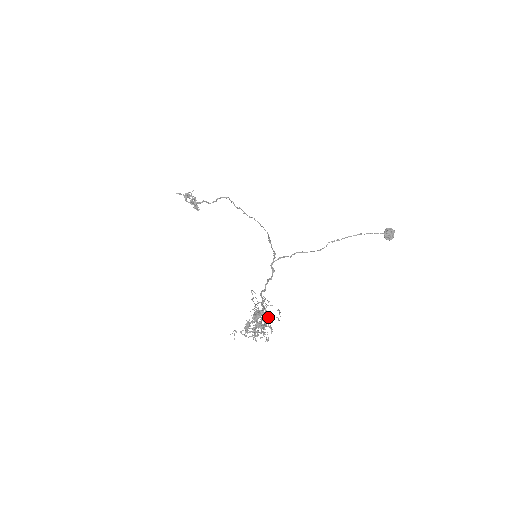
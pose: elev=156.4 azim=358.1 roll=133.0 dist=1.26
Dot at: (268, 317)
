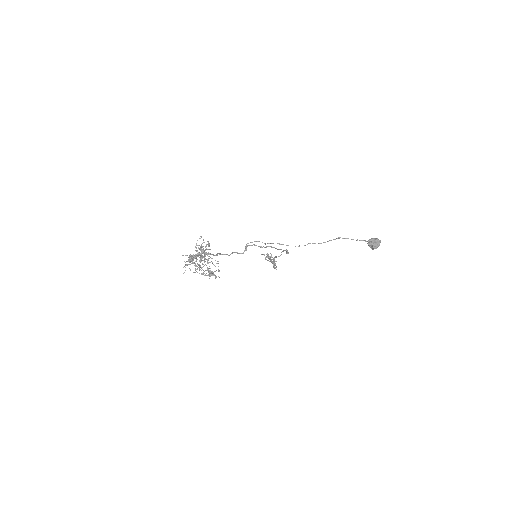
Dot at: occluded
